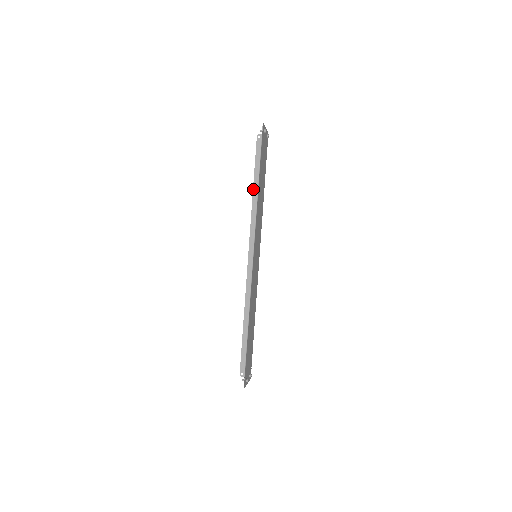
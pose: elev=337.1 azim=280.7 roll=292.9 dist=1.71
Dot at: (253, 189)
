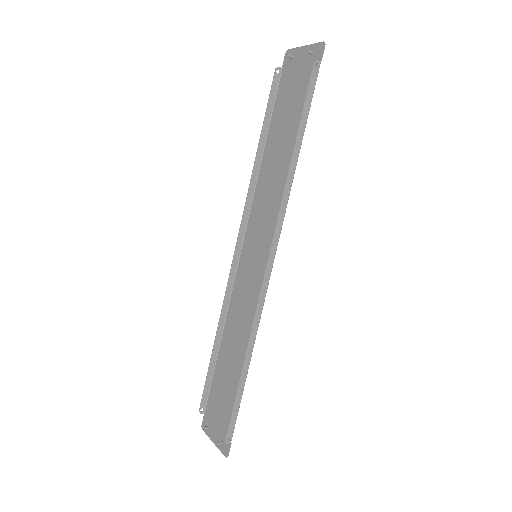
Dot at: (293, 154)
